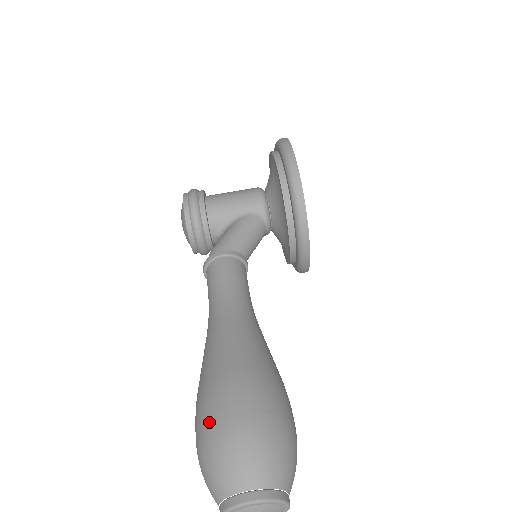
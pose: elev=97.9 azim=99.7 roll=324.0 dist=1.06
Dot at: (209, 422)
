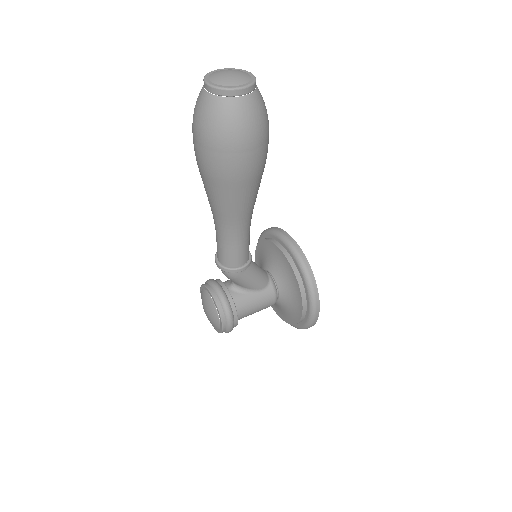
Dot at: occluded
